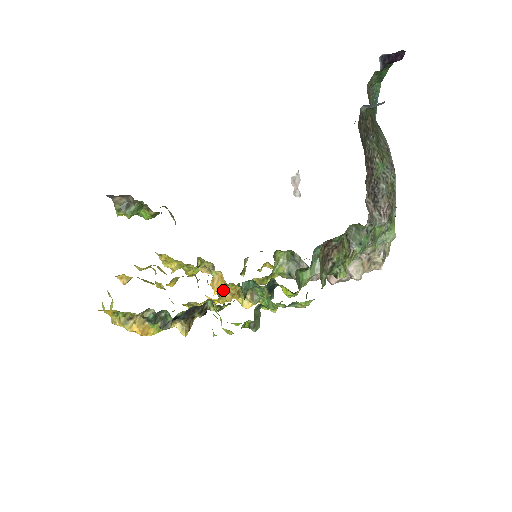
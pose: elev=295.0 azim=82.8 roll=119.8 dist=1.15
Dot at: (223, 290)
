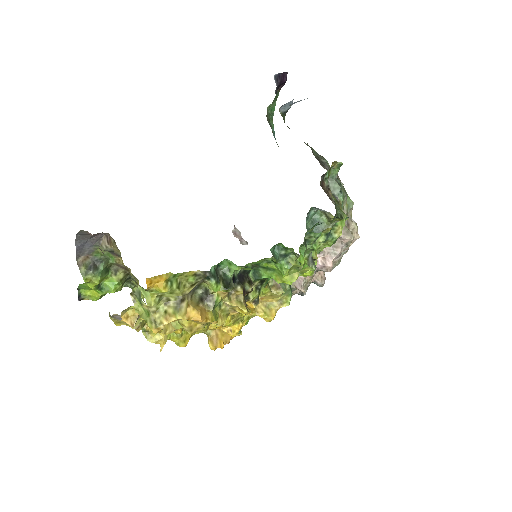
Dot at: occluded
